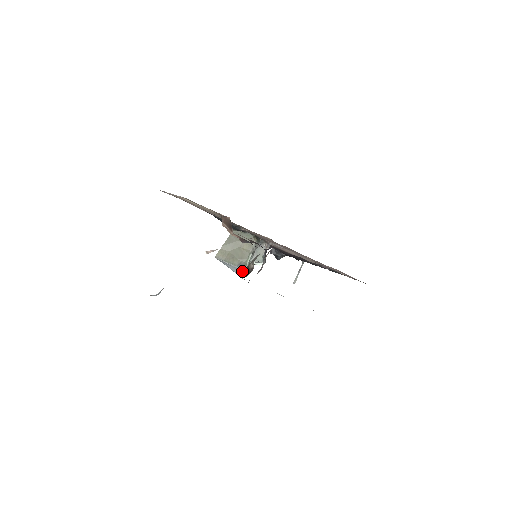
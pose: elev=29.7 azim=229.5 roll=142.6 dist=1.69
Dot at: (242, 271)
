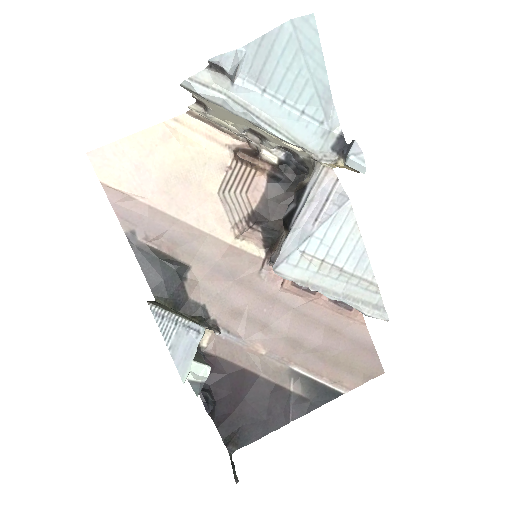
Dot at: (198, 339)
